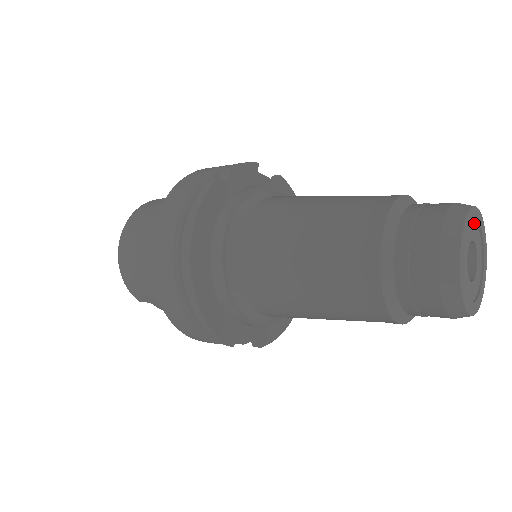
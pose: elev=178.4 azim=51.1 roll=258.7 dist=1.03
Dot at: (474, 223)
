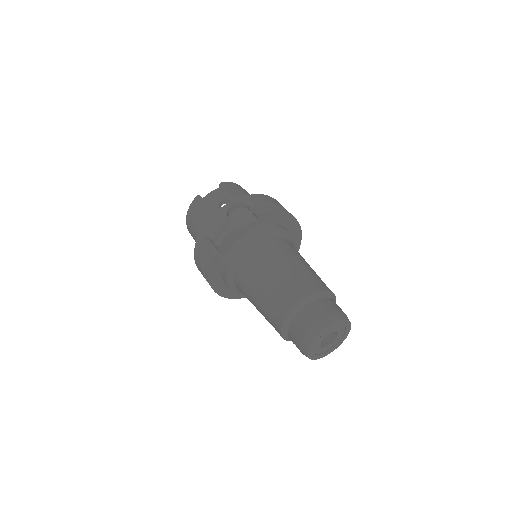
Dot at: (327, 330)
